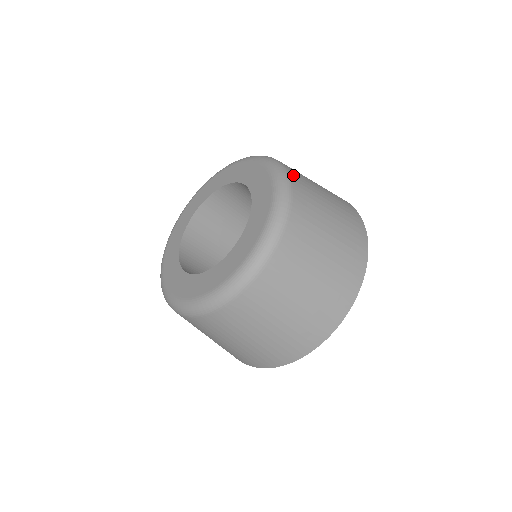
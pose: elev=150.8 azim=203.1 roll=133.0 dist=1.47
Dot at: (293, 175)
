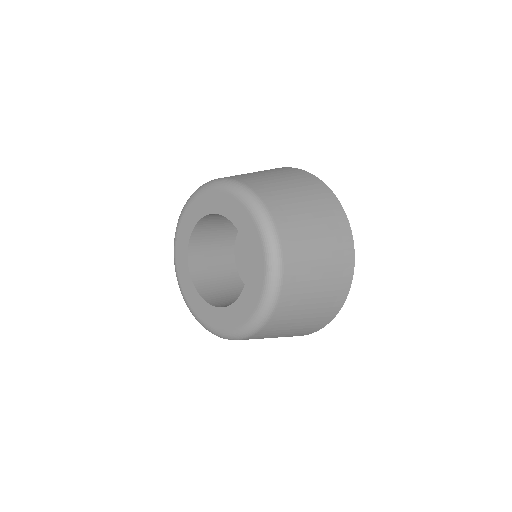
Dot at: (244, 181)
